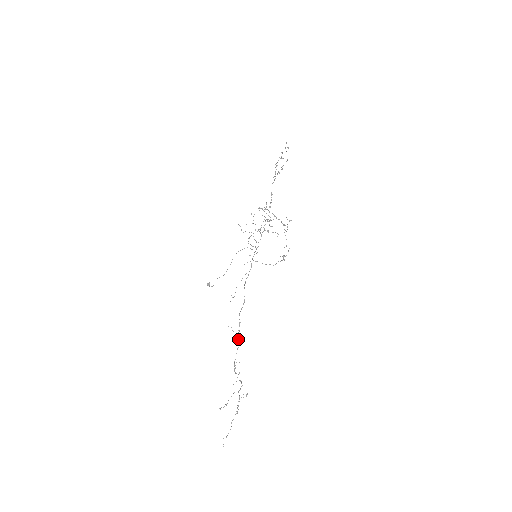
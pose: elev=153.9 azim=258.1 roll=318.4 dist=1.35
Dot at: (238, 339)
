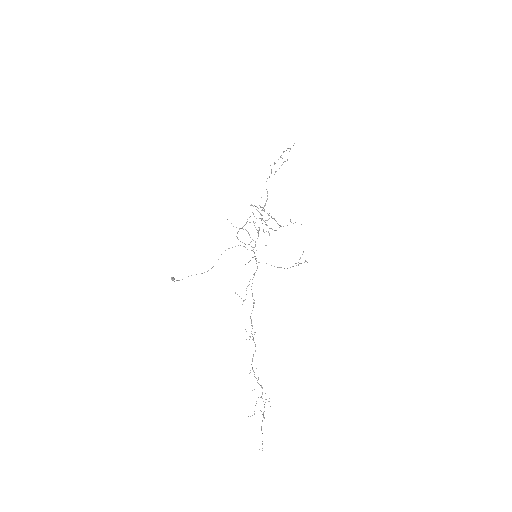
Dot at: (255, 344)
